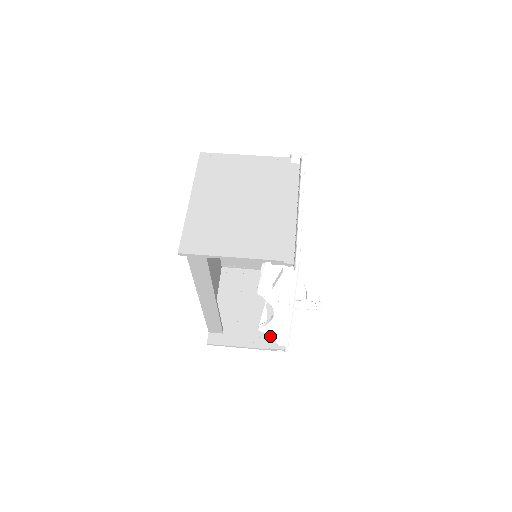
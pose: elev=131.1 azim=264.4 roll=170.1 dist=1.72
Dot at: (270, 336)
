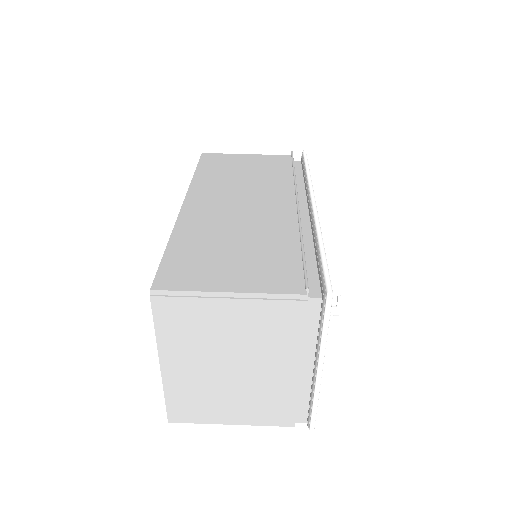
Dot at: occluded
